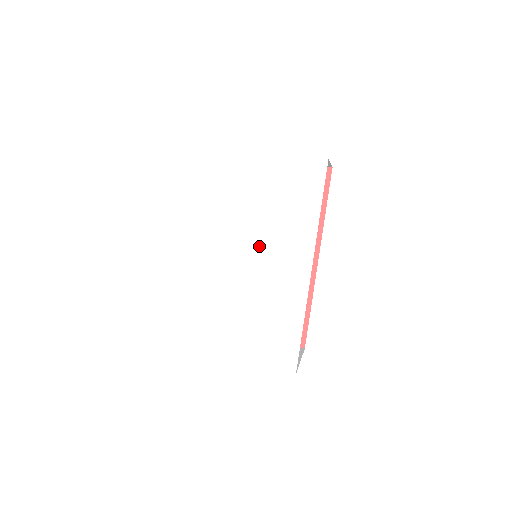
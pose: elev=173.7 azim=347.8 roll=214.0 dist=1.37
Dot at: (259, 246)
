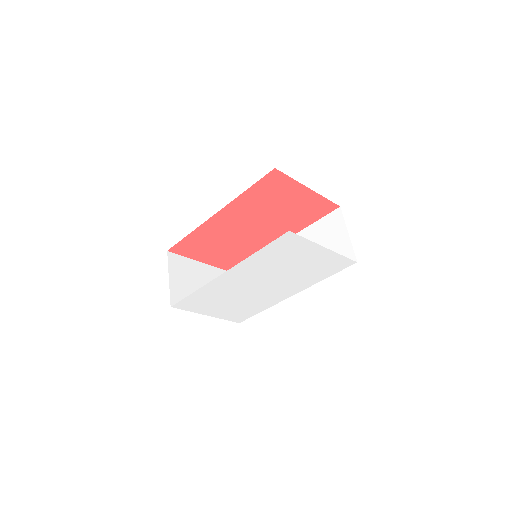
Dot at: (276, 282)
